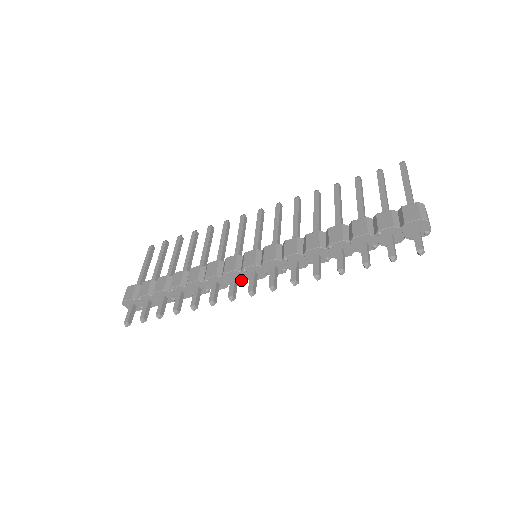
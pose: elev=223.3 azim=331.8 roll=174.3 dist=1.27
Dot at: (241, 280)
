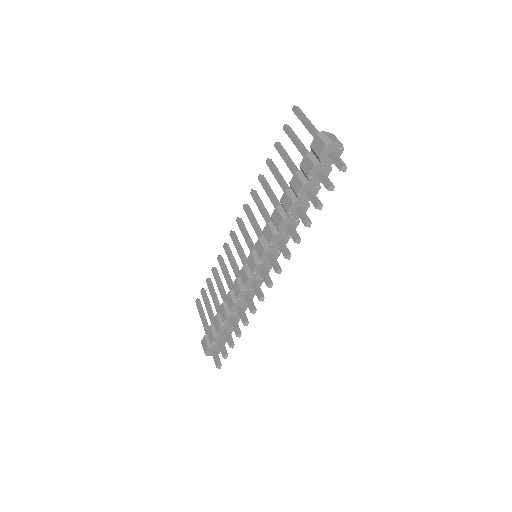
Dot at: (260, 280)
